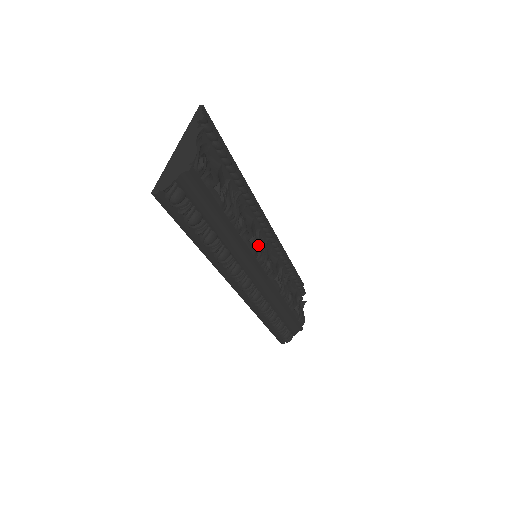
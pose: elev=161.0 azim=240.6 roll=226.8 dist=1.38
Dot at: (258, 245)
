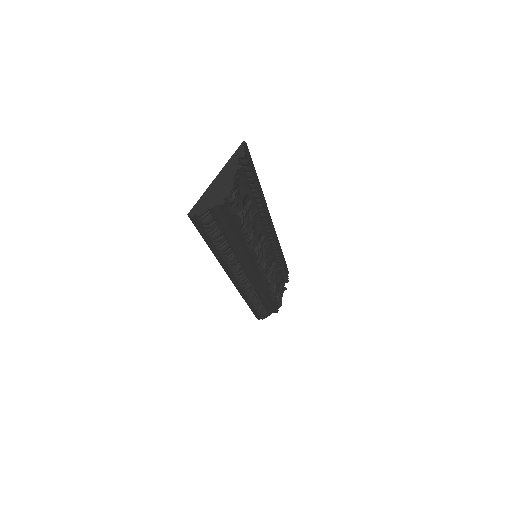
Dot at: (260, 251)
